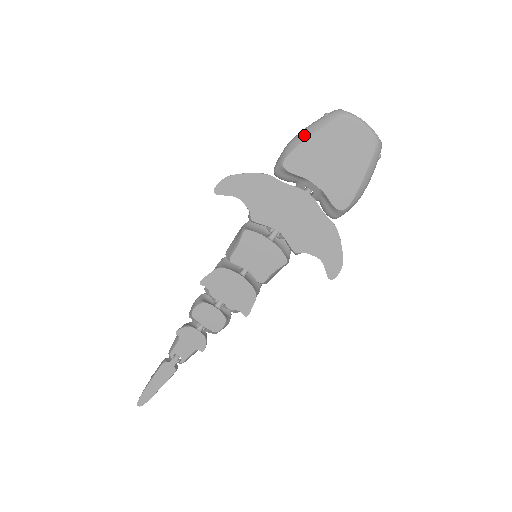
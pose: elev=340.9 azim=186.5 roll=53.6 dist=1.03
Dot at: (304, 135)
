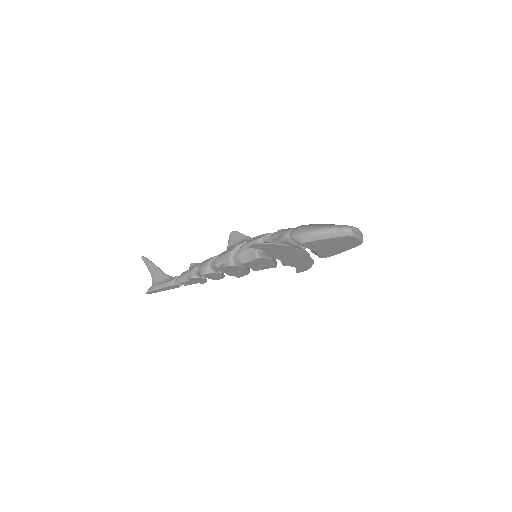
Dot at: (322, 236)
